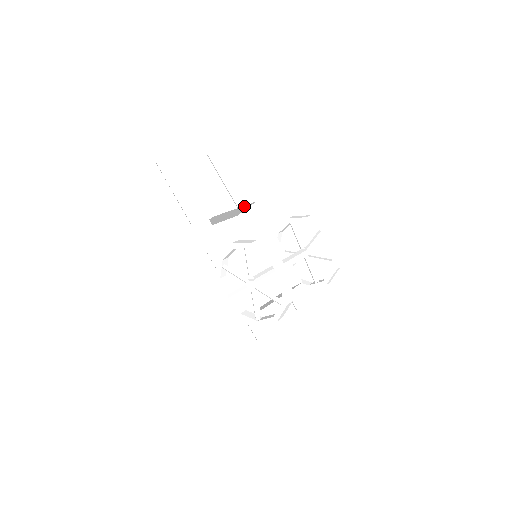
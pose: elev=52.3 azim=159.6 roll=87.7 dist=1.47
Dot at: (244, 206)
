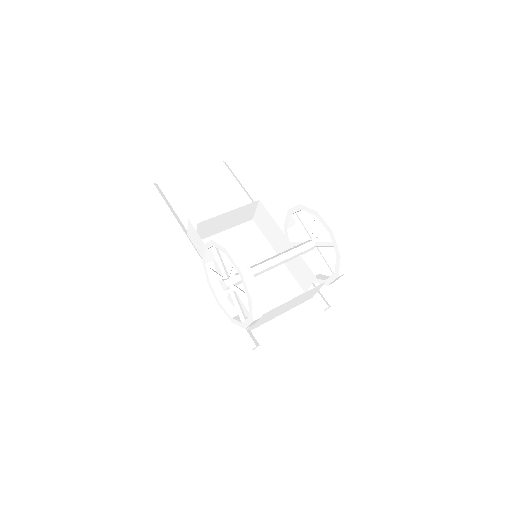
Dot at: (244, 207)
